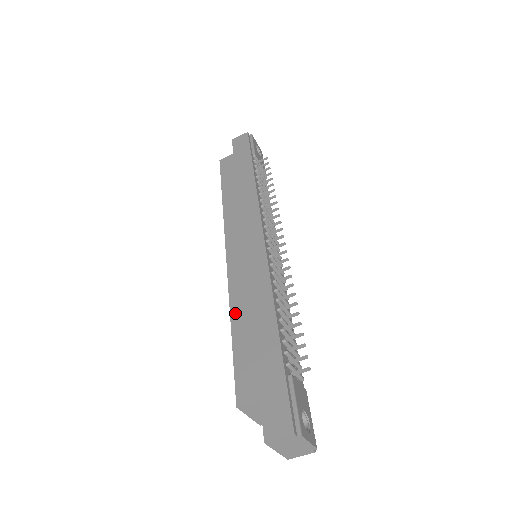
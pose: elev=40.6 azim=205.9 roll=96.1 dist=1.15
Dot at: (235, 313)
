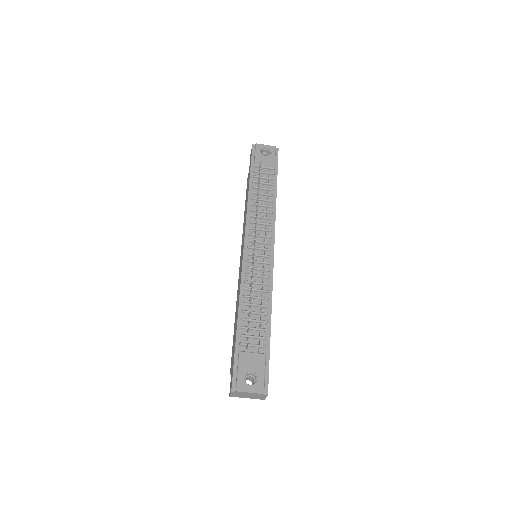
Dot at: occluded
